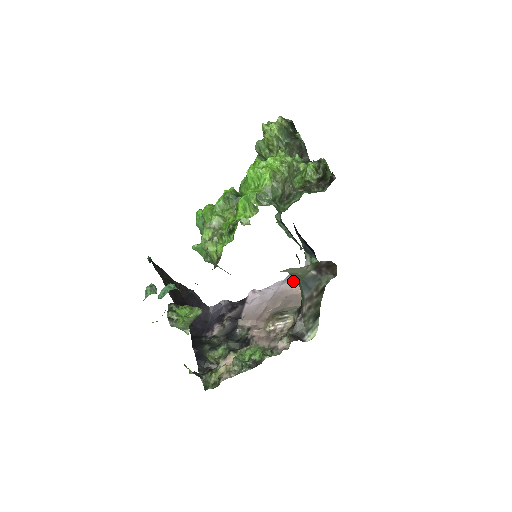
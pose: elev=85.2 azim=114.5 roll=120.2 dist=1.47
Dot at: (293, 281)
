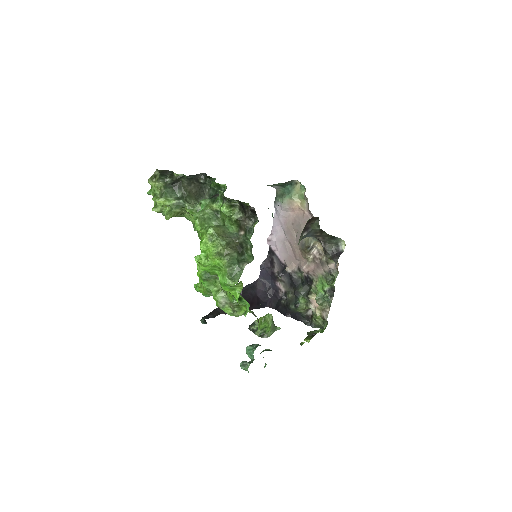
Dot at: (283, 209)
